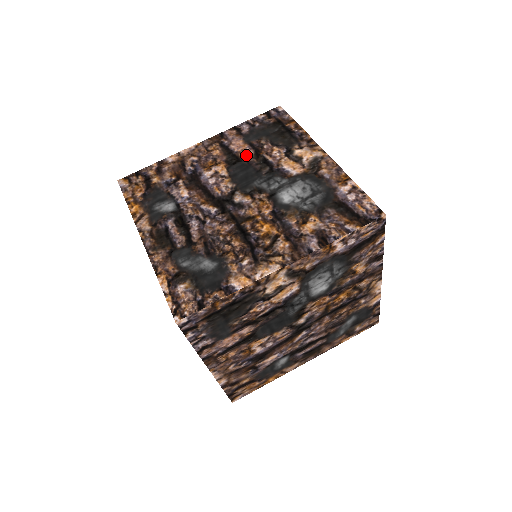
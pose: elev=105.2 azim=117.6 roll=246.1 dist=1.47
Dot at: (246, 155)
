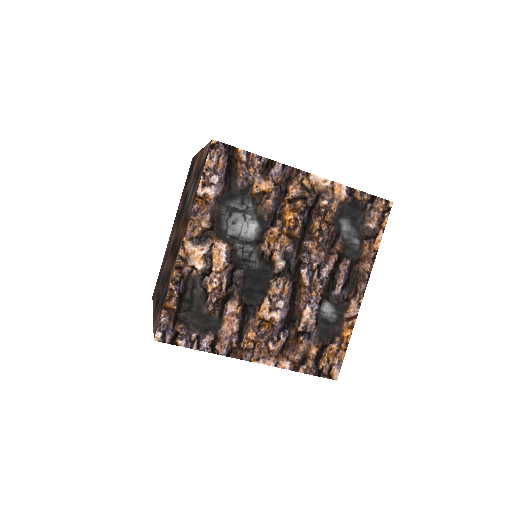
Dot at: (181, 206)
